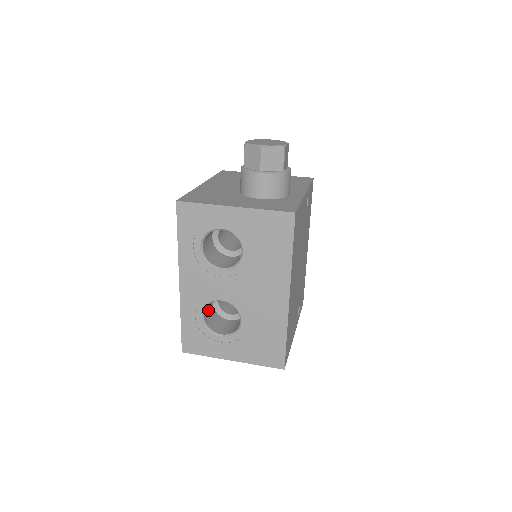
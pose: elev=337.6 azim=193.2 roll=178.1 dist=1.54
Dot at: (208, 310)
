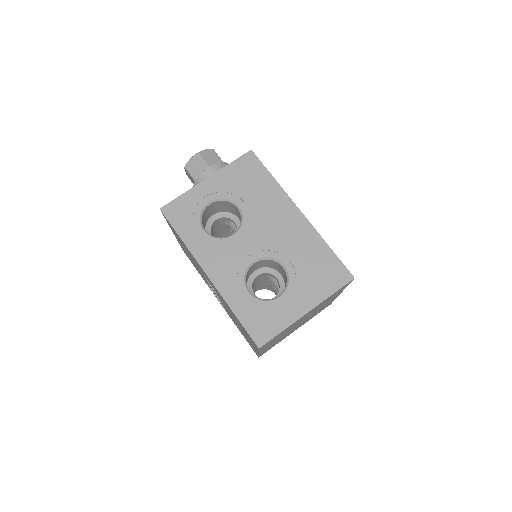
Dot at: occluded
